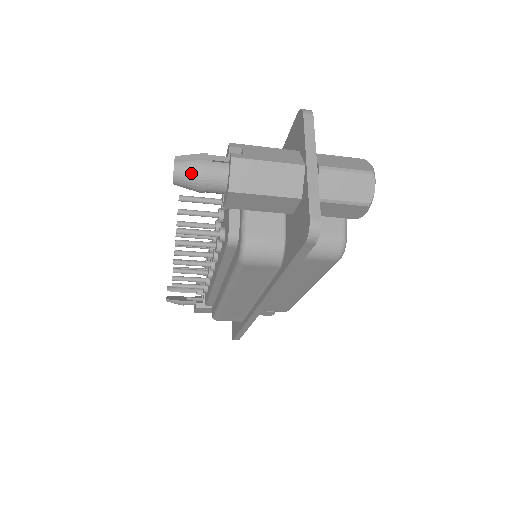
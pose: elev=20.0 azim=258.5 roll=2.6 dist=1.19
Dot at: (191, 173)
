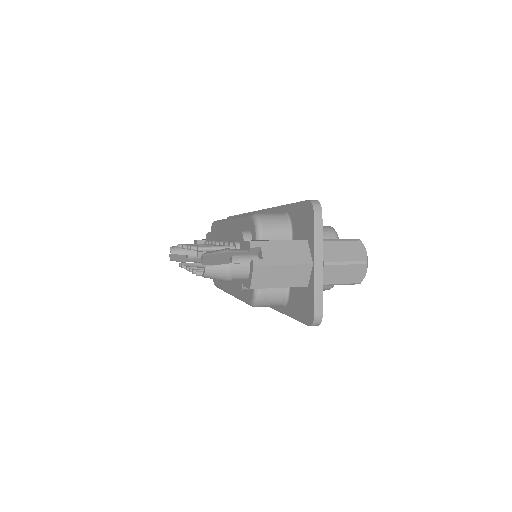
Dot at: (219, 275)
